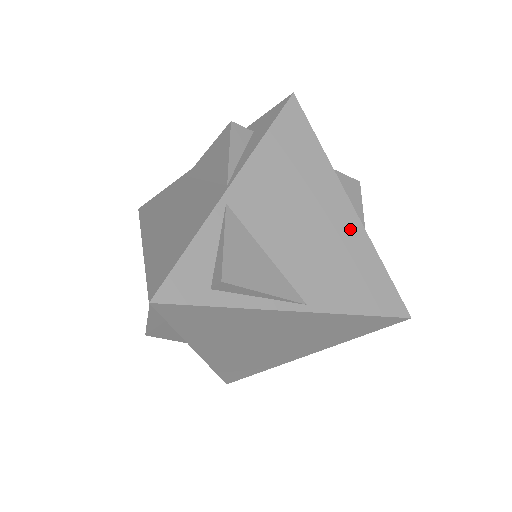
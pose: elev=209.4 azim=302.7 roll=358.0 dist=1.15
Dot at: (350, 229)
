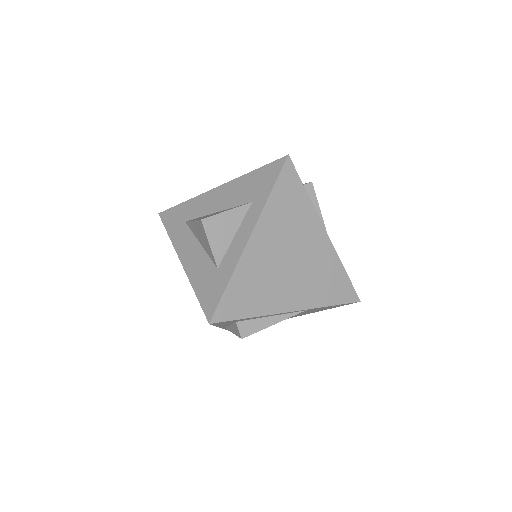
Dot at: occluded
